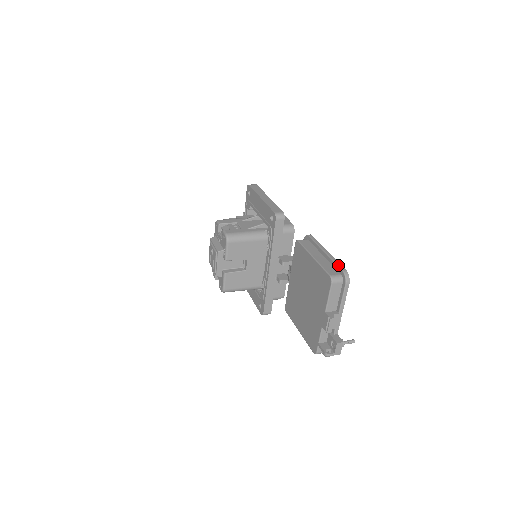
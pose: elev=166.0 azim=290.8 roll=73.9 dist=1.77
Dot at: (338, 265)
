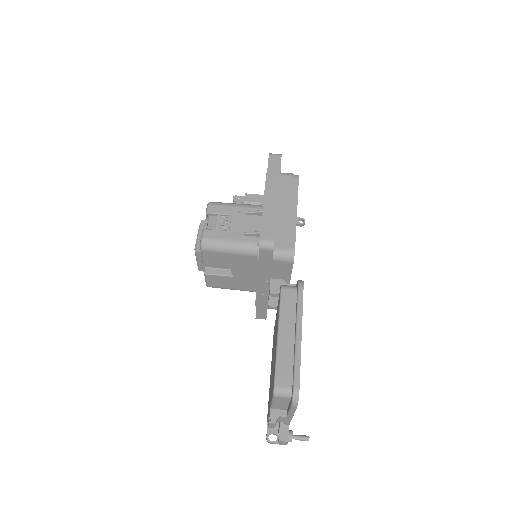
Dot at: (294, 373)
